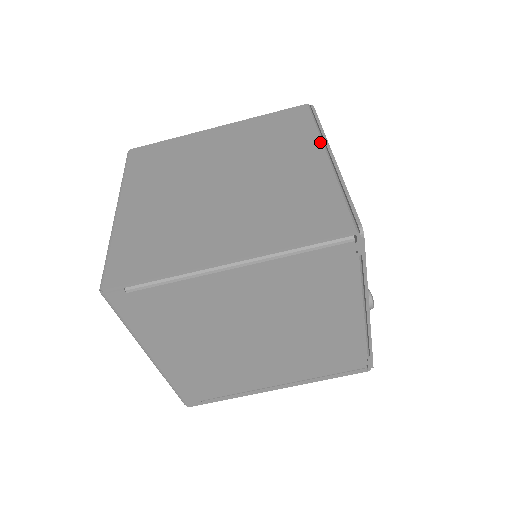
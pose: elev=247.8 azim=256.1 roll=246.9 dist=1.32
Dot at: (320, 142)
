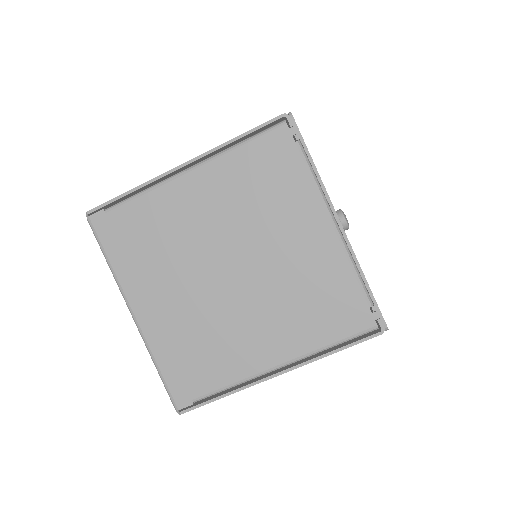
Dot at: occluded
